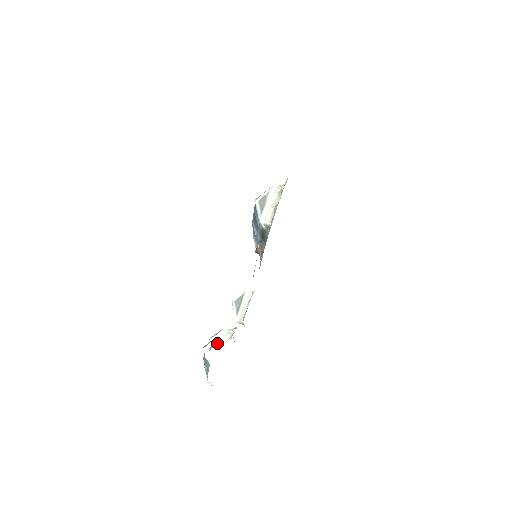
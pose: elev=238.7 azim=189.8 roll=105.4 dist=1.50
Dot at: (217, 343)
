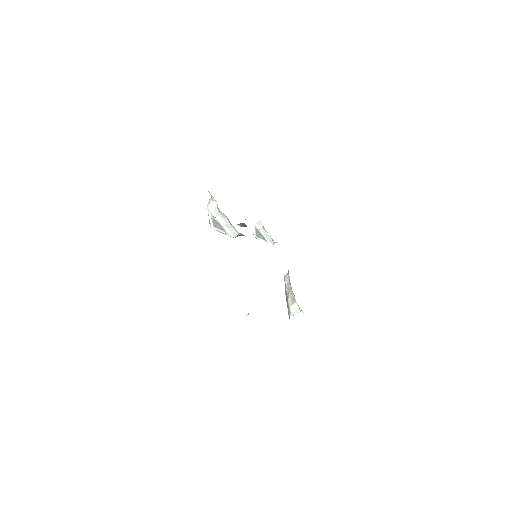
Dot at: occluded
